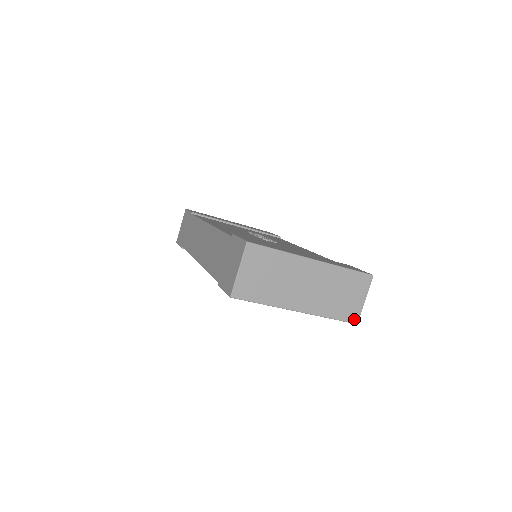
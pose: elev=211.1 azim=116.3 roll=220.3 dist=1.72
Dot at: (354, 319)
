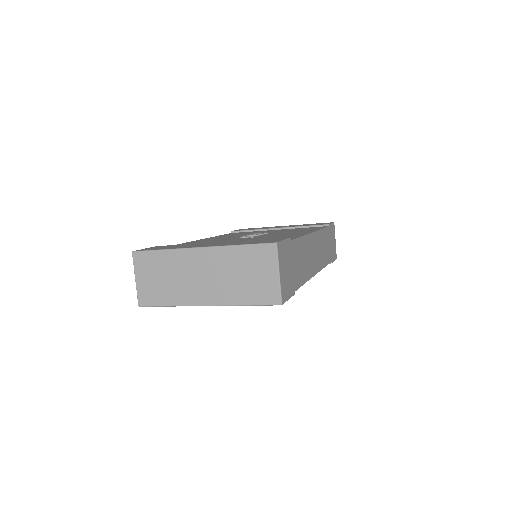
Dot at: (274, 300)
